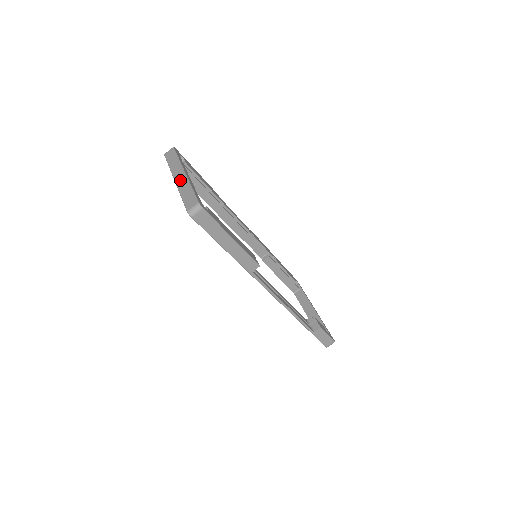
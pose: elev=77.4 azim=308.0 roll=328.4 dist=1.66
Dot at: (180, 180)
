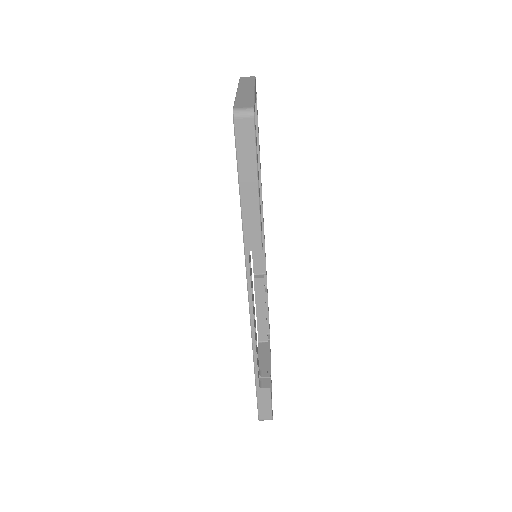
Dot at: (244, 91)
